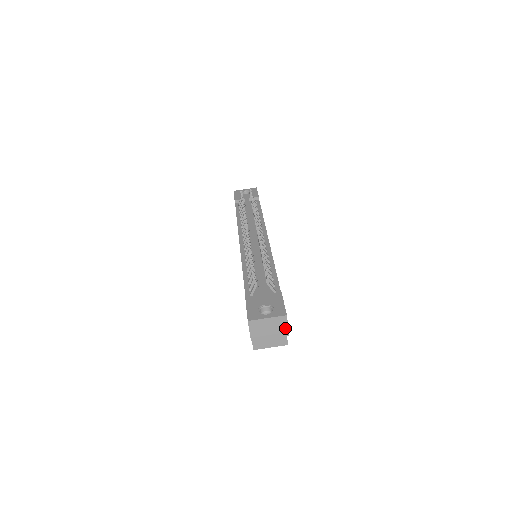
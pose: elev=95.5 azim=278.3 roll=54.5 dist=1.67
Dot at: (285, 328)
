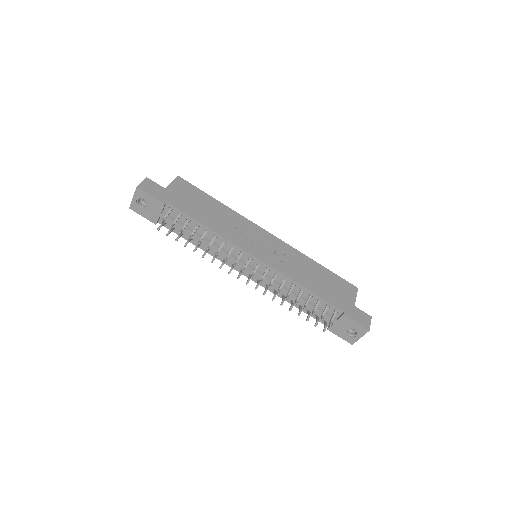
Dot at: (369, 323)
